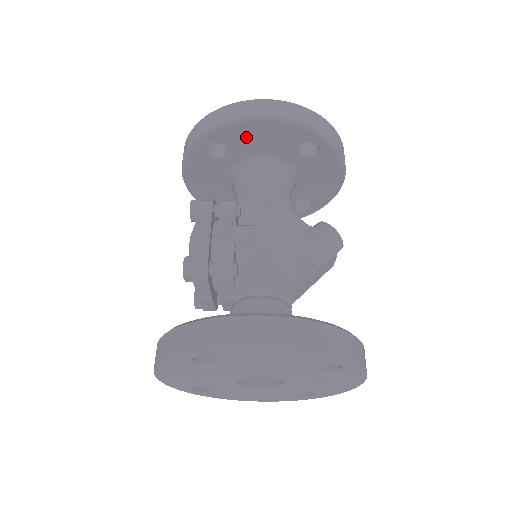
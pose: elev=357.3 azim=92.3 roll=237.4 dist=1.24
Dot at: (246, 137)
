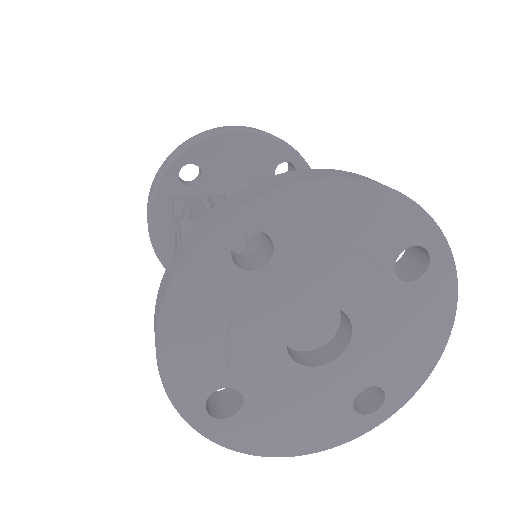
Dot at: (223, 156)
